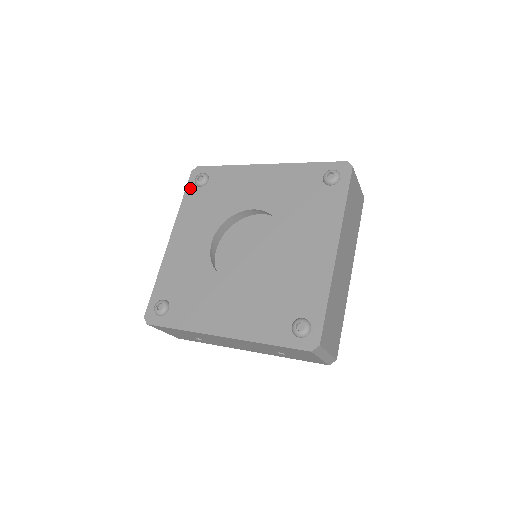
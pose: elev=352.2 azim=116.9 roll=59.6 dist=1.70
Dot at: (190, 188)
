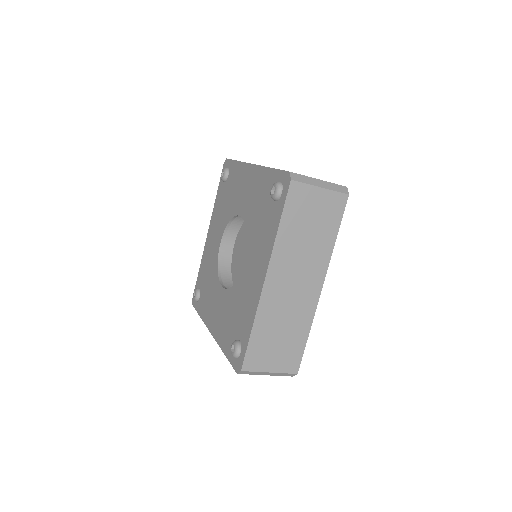
Dot at: (221, 182)
